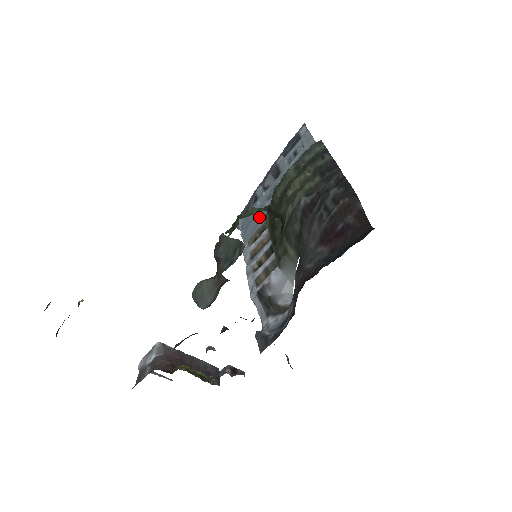
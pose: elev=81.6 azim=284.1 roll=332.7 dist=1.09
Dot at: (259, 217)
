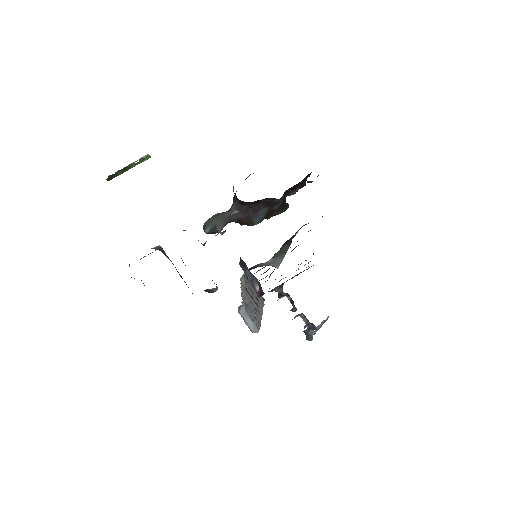
Dot at: occluded
